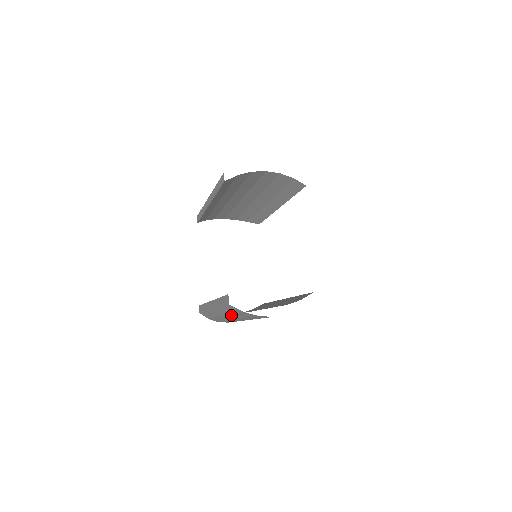
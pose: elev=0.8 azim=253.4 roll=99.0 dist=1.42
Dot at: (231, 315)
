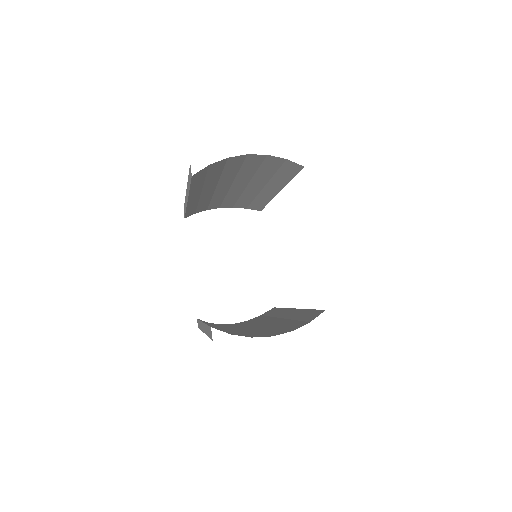
Dot at: occluded
